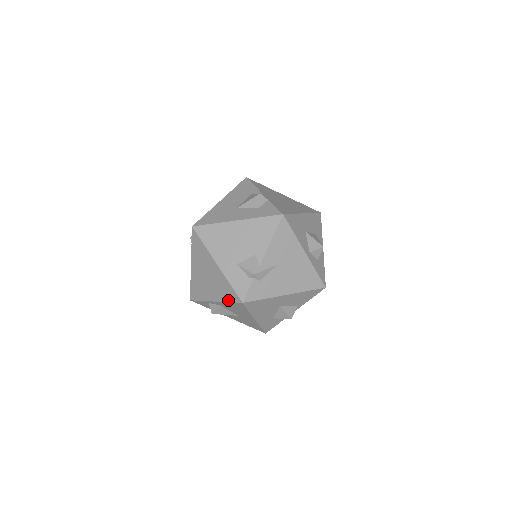
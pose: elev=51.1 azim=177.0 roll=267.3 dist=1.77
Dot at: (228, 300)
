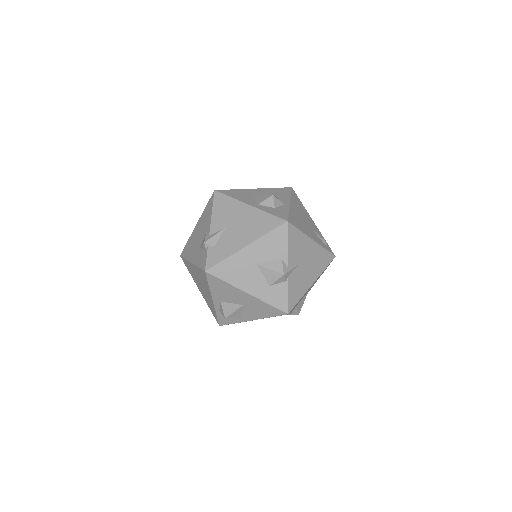
Dot at: (207, 284)
